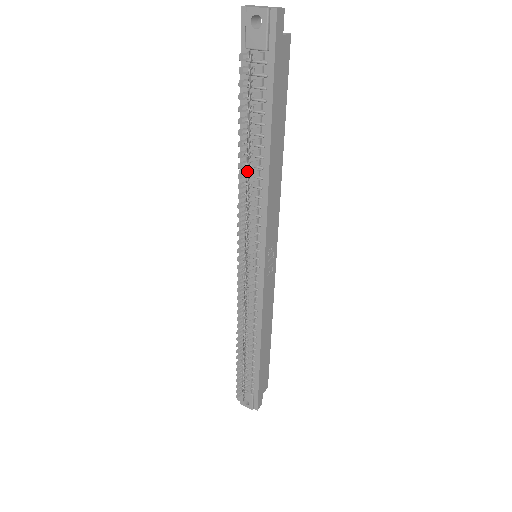
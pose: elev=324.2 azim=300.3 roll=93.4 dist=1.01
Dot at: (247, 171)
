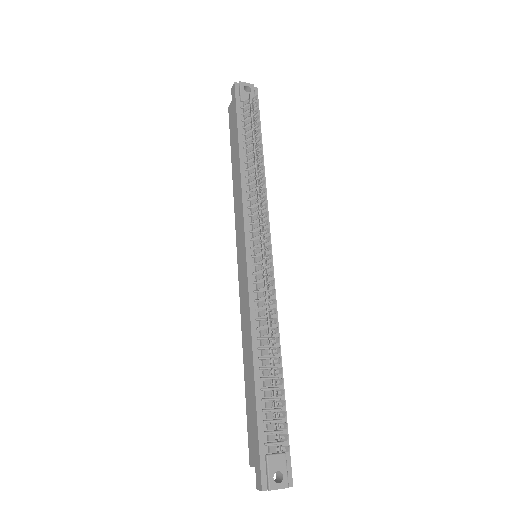
Dot at: (249, 174)
